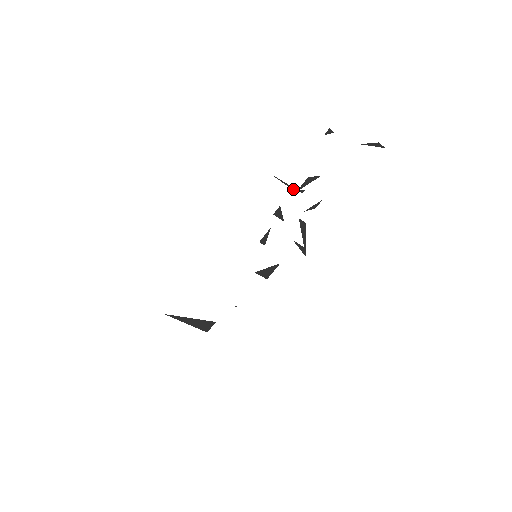
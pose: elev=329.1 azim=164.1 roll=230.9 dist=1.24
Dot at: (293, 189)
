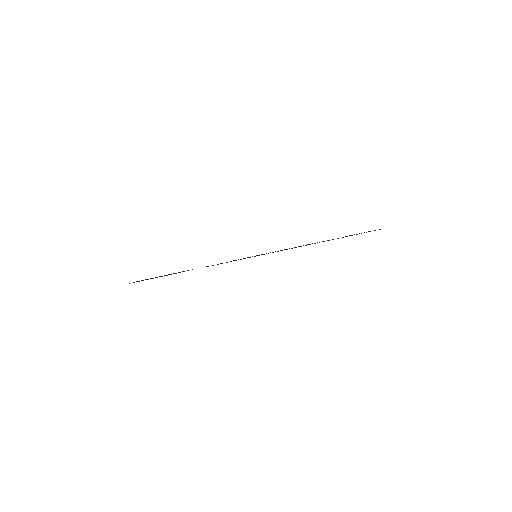
Dot at: occluded
